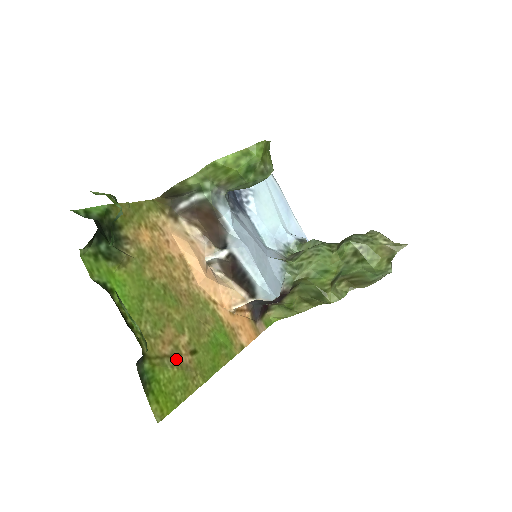
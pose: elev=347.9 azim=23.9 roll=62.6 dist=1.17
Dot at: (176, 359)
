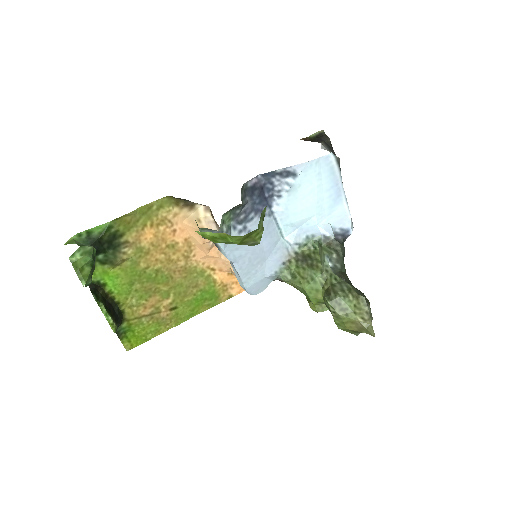
Dot at: (154, 316)
